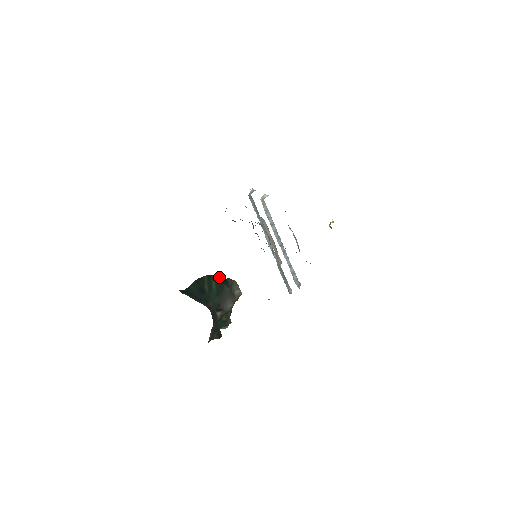
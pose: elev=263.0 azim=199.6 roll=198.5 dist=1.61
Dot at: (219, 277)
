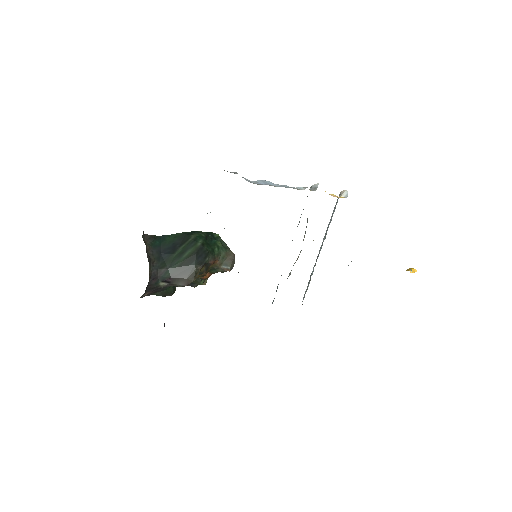
Dot at: (202, 248)
